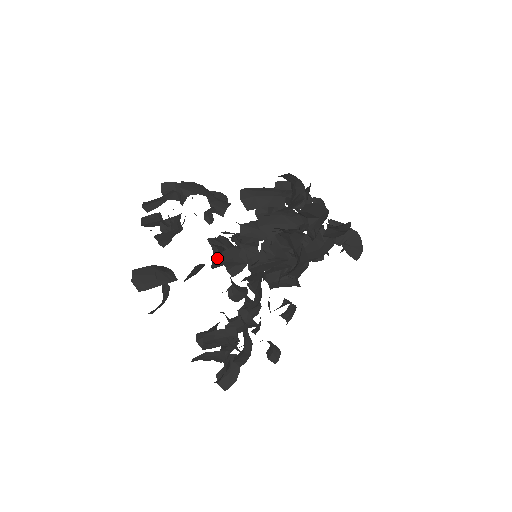
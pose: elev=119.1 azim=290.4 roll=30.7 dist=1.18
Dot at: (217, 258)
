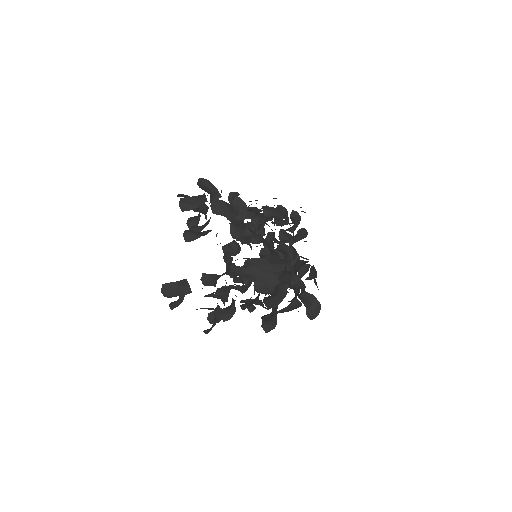
Dot at: (223, 274)
